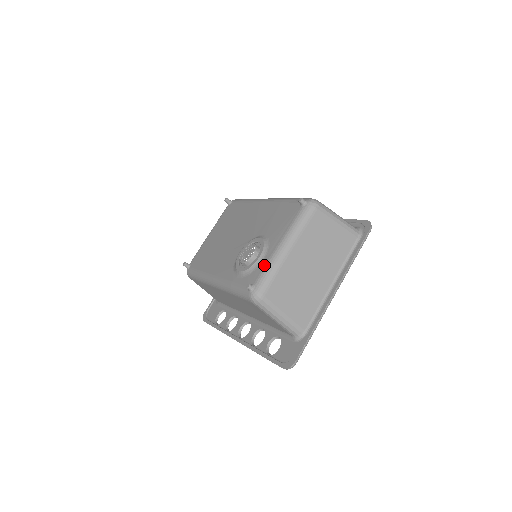
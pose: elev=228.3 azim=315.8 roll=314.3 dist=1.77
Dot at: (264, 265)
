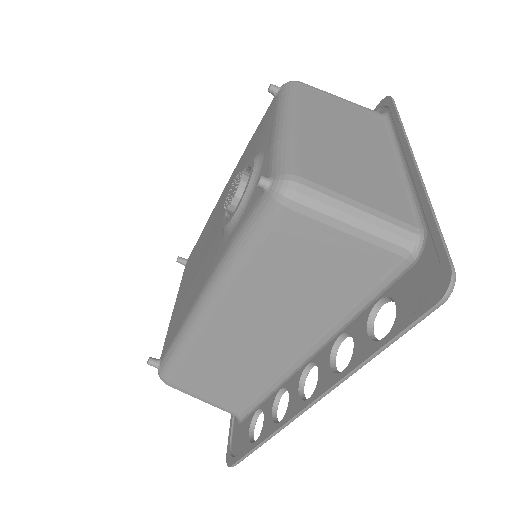
Dot at: (268, 154)
